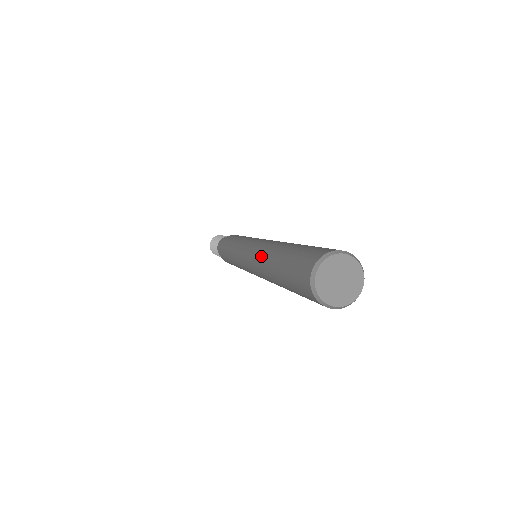
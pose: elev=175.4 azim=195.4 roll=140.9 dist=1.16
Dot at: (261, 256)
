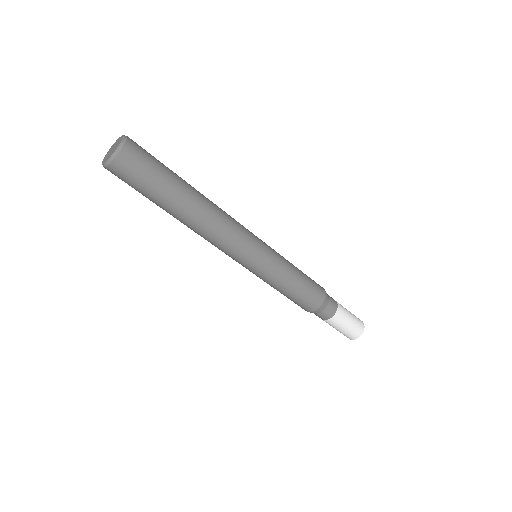
Dot at: occluded
